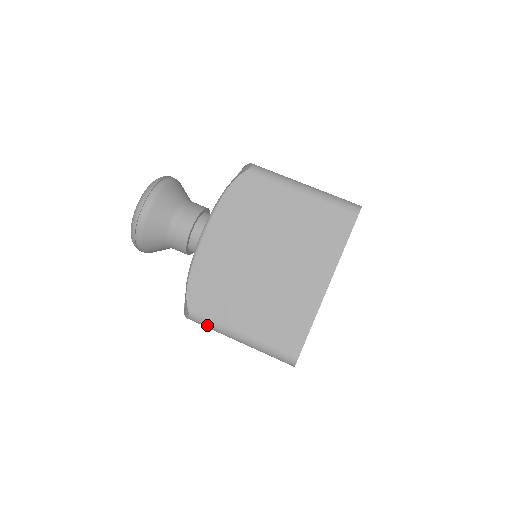
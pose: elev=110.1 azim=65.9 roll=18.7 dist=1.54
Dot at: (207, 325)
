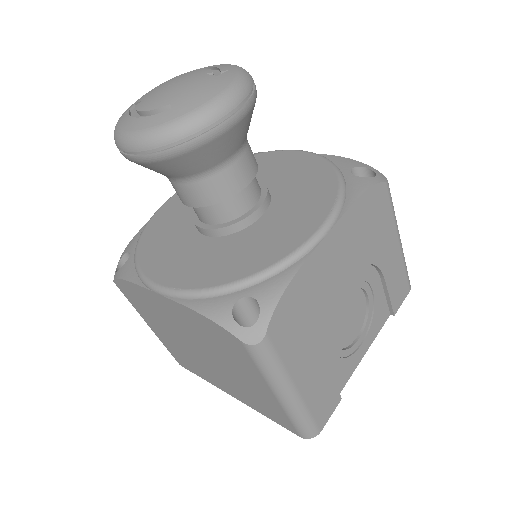
Dot at: occluded
